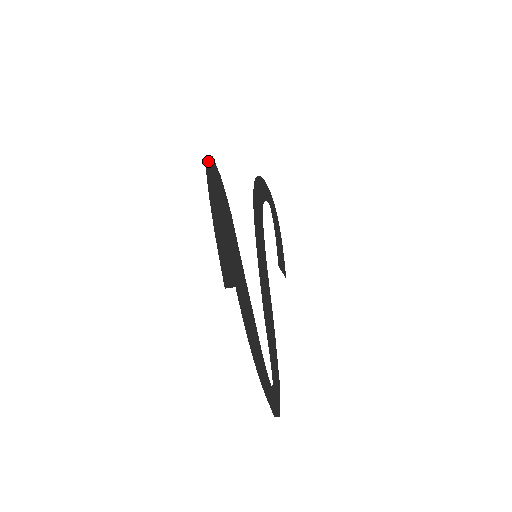
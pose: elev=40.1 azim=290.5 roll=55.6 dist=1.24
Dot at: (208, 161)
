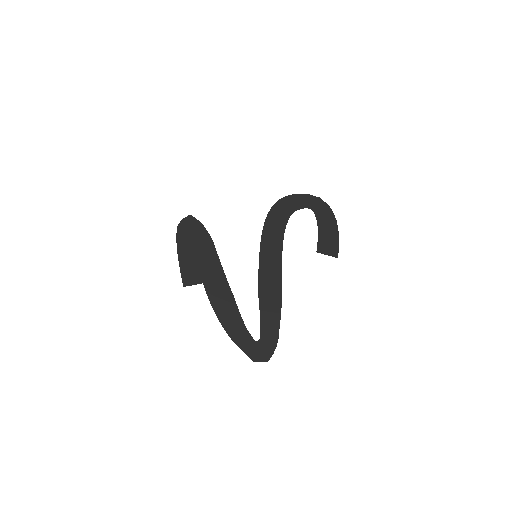
Dot at: (183, 220)
